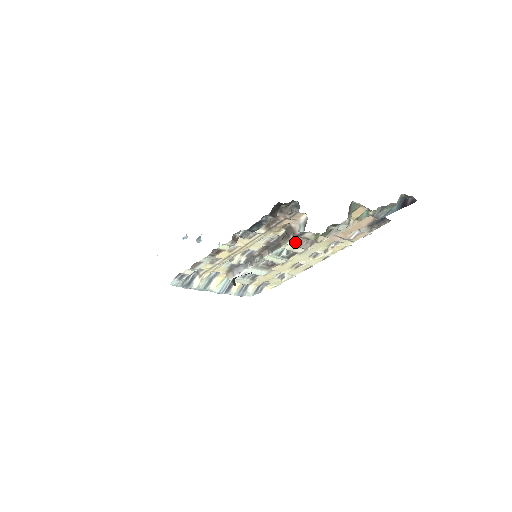
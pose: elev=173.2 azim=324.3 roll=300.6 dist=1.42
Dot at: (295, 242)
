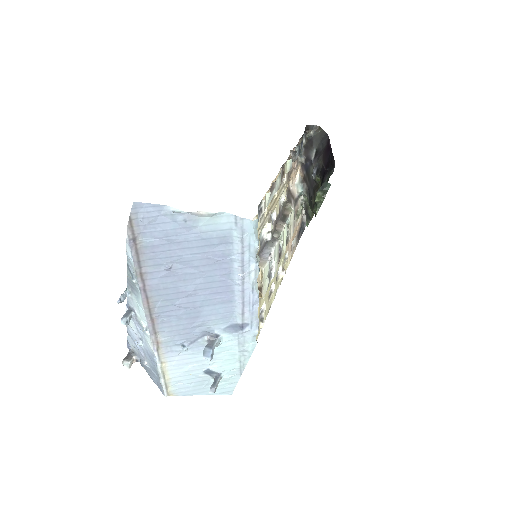
Dot at: (294, 212)
